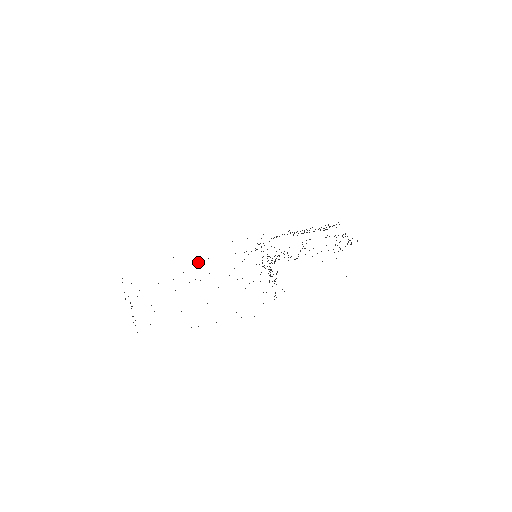
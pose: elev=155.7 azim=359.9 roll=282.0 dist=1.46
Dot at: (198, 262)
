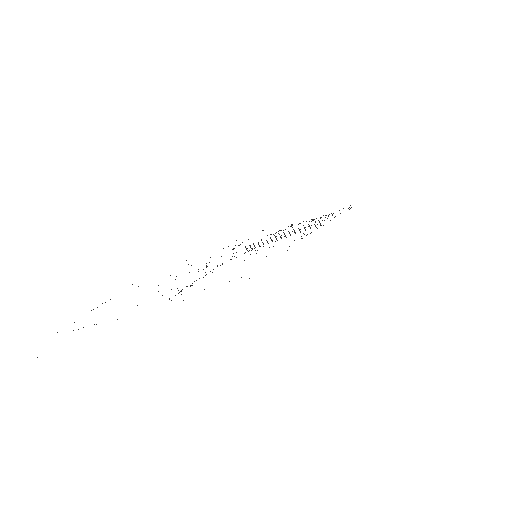
Dot at: (188, 264)
